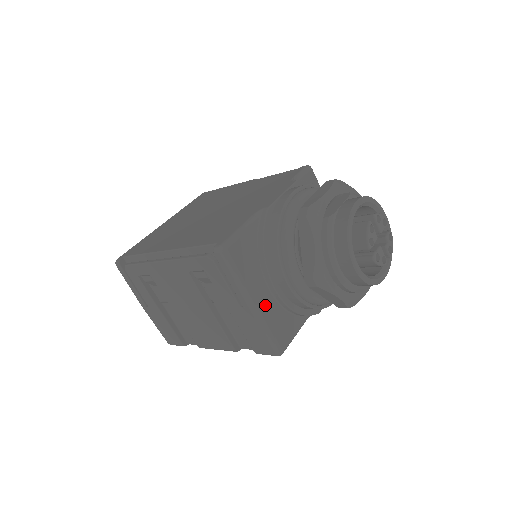
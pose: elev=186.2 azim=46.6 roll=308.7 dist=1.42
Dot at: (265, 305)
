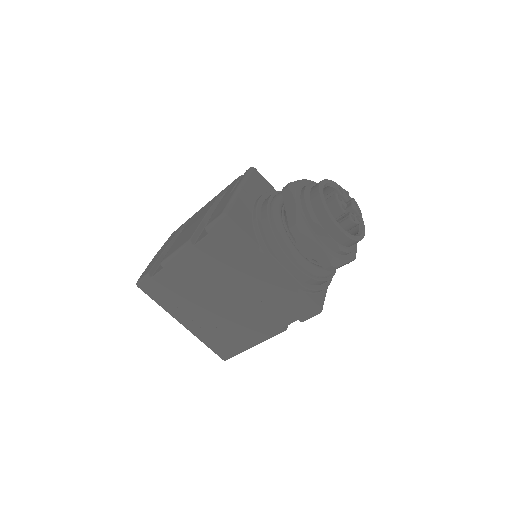
Dot at: (245, 197)
